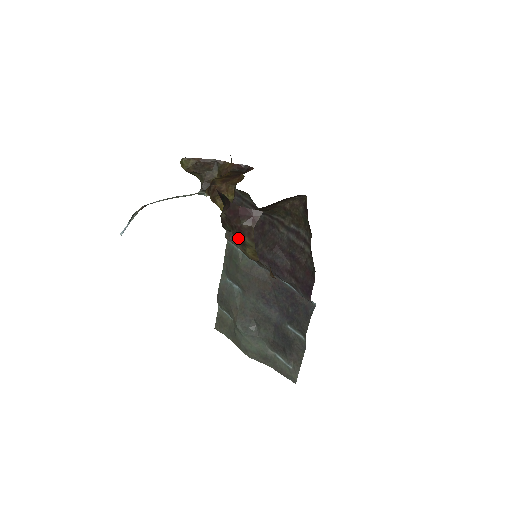
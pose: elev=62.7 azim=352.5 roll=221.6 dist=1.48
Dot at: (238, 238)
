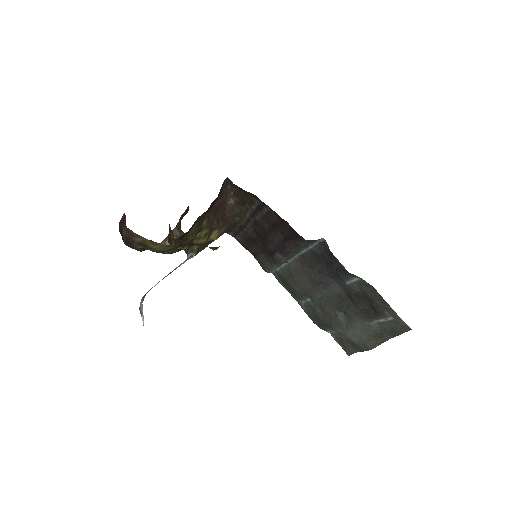
Dot at: (136, 245)
